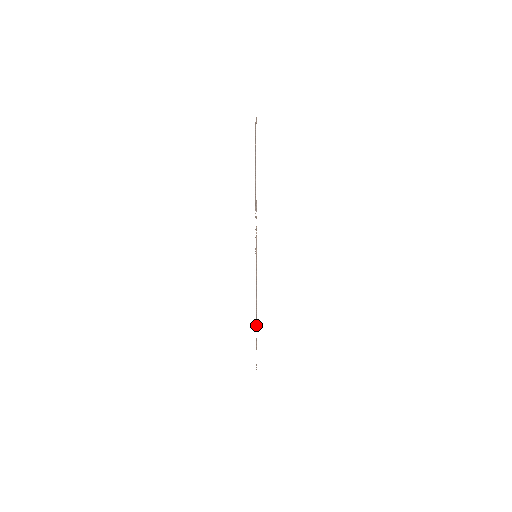
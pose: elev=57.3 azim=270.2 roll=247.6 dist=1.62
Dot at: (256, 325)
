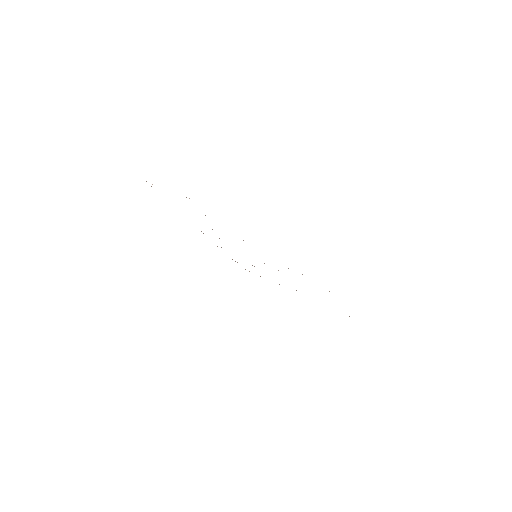
Dot at: occluded
